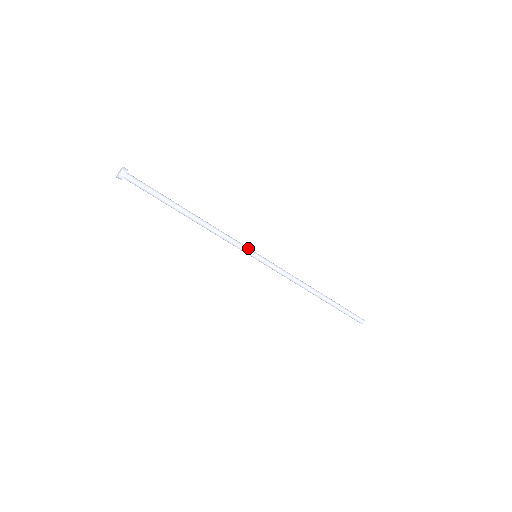
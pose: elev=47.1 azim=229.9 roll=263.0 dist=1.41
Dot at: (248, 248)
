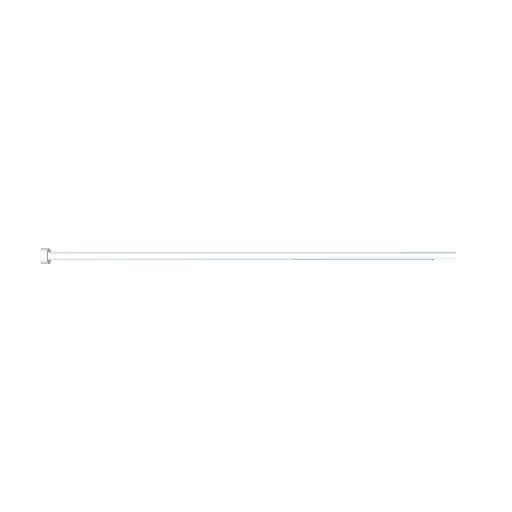
Dot at: (240, 258)
